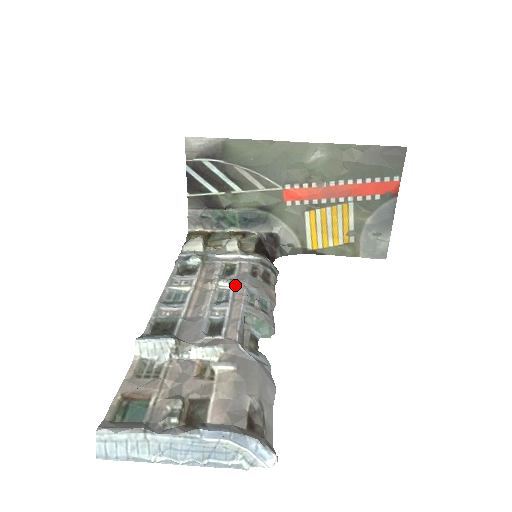
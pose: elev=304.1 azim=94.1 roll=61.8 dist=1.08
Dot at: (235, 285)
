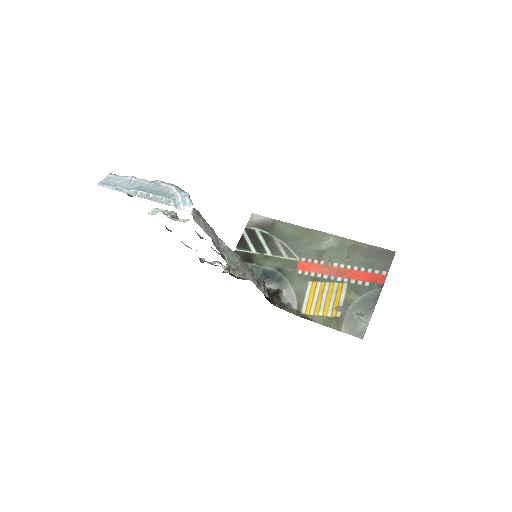
Dot at: occluded
